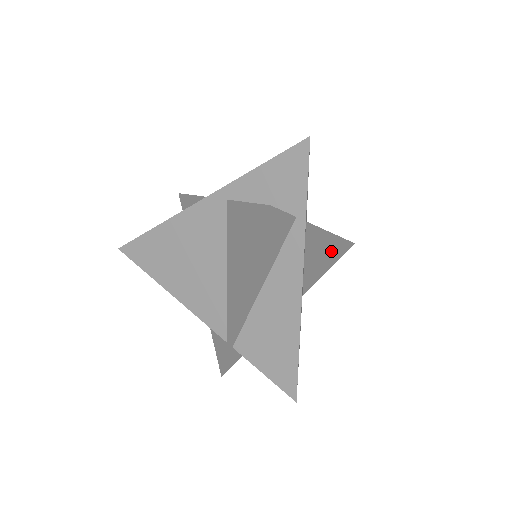
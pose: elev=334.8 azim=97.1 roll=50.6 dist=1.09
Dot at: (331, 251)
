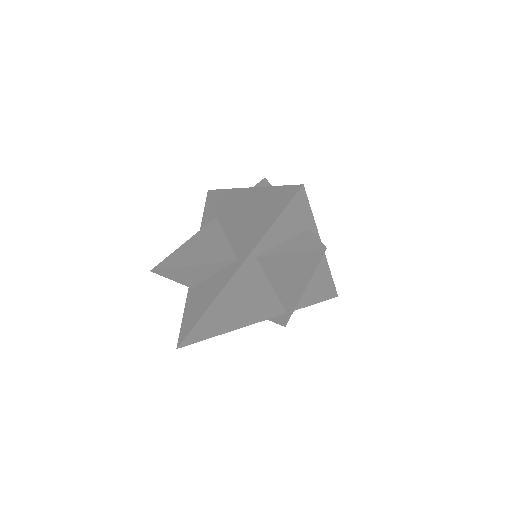
Dot at: occluded
